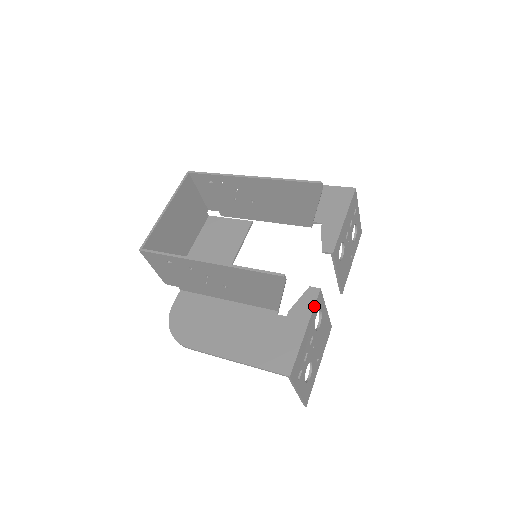
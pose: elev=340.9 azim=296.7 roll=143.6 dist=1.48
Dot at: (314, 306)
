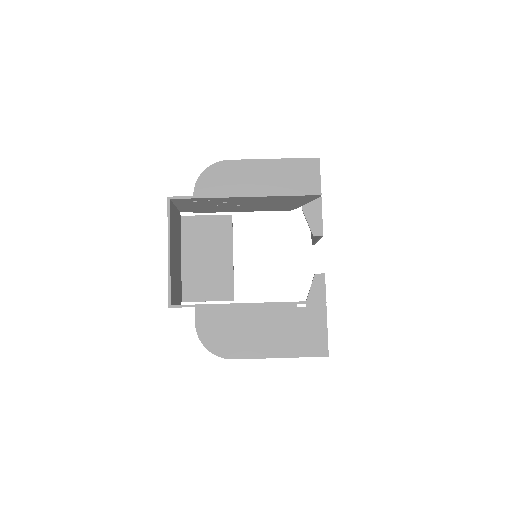
Dot at: (325, 291)
